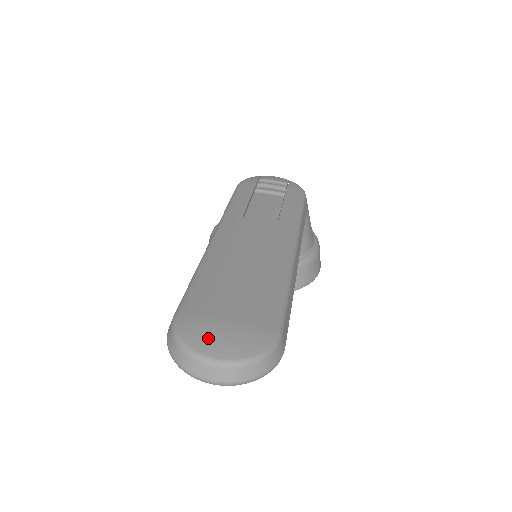
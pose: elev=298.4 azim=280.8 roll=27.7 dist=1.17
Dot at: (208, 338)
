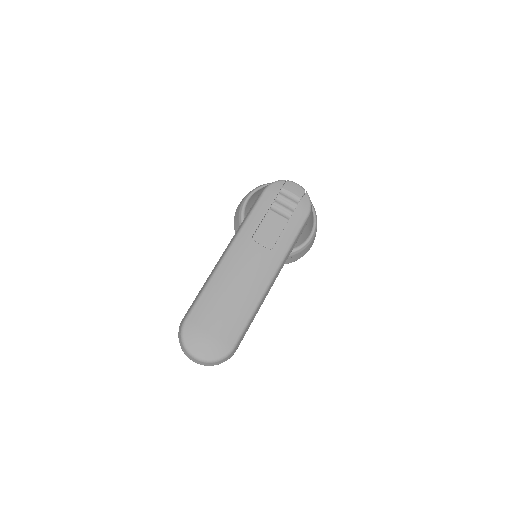
Dot at: (196, 344)
